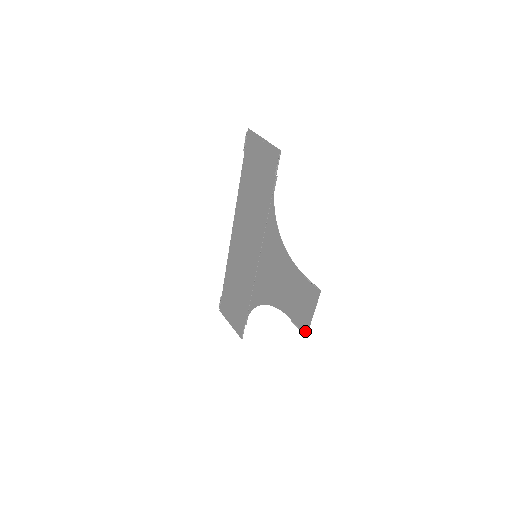
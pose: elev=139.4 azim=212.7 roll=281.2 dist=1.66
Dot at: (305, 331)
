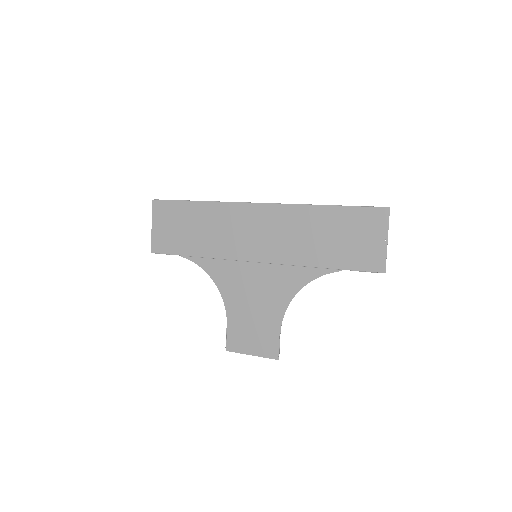
Dot at: (230, 348)
